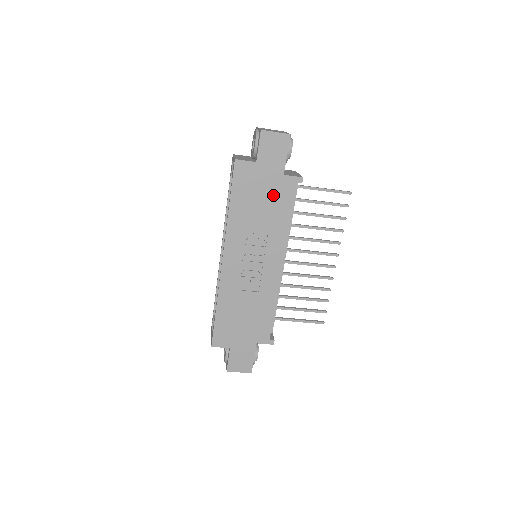
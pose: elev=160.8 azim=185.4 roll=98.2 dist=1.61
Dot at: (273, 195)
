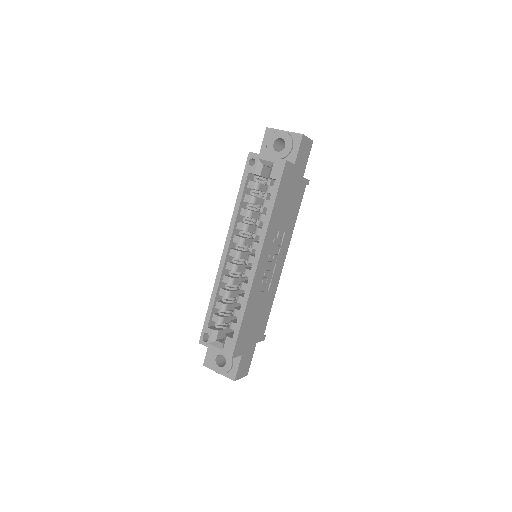
Dot at: (295, 196)
